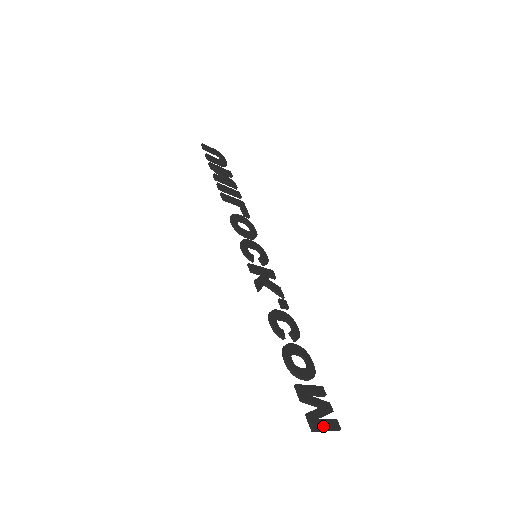
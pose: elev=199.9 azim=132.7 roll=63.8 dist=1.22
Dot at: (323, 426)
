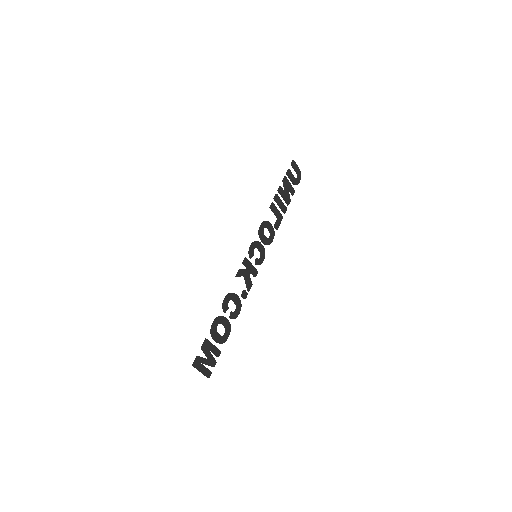
Dot at: (201, 368)
